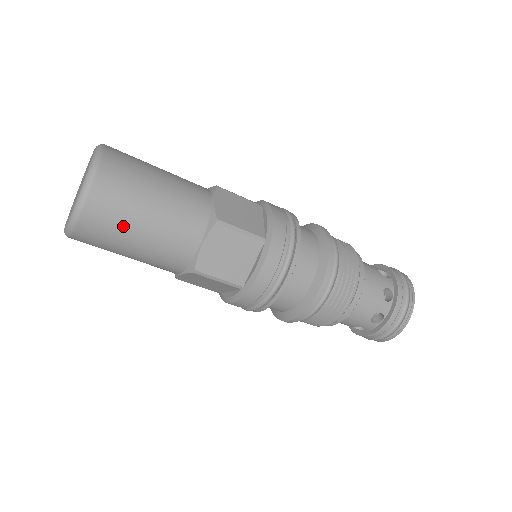
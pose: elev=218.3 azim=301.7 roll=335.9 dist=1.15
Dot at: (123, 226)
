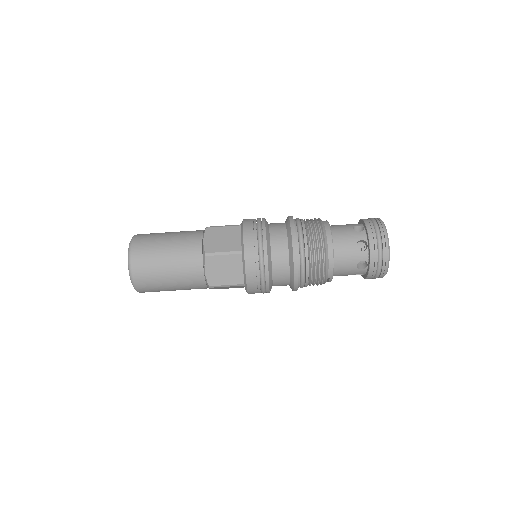
Dot at: (158, 279)
